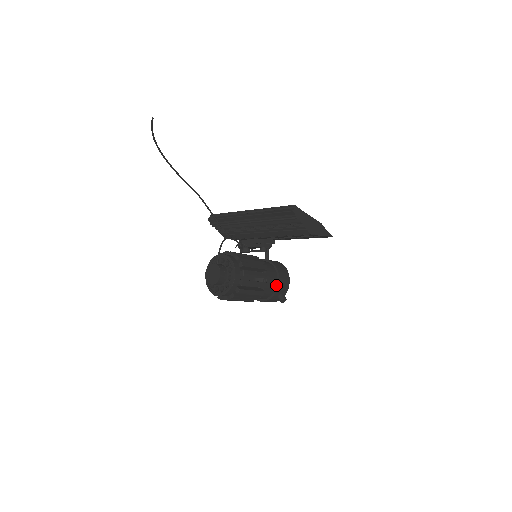
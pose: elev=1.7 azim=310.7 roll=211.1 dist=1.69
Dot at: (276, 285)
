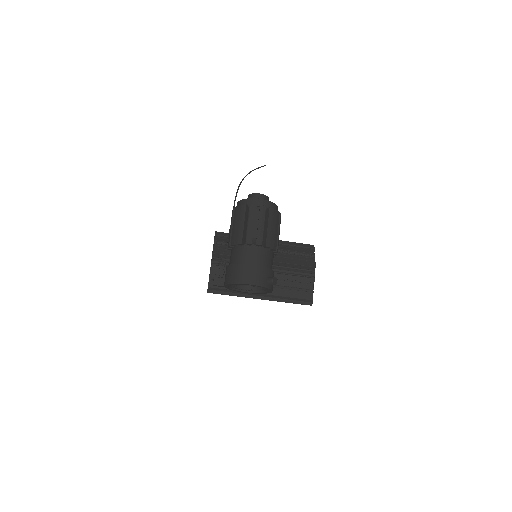
Dot at: occluded
